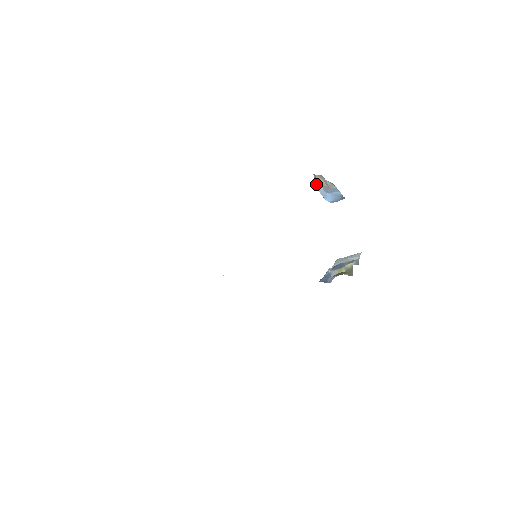
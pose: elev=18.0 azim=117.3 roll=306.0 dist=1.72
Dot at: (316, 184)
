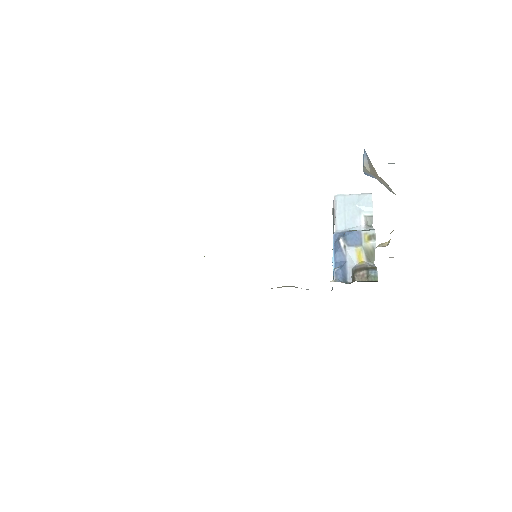
Dot at: (366, 169)
